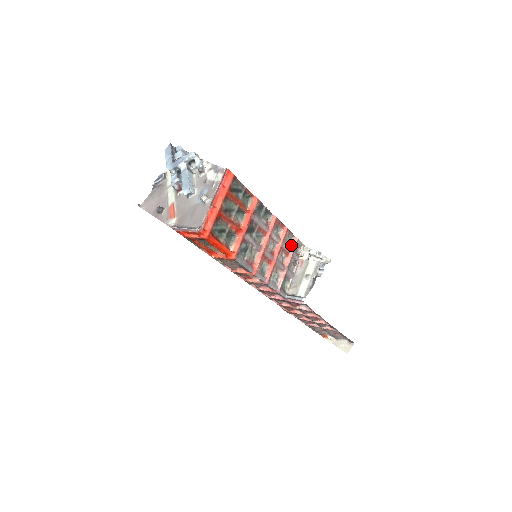
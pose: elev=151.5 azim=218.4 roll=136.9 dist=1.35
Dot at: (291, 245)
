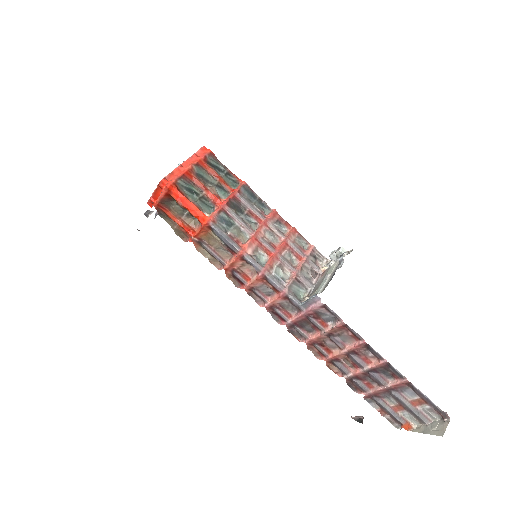
Dot at: (305, 251)
